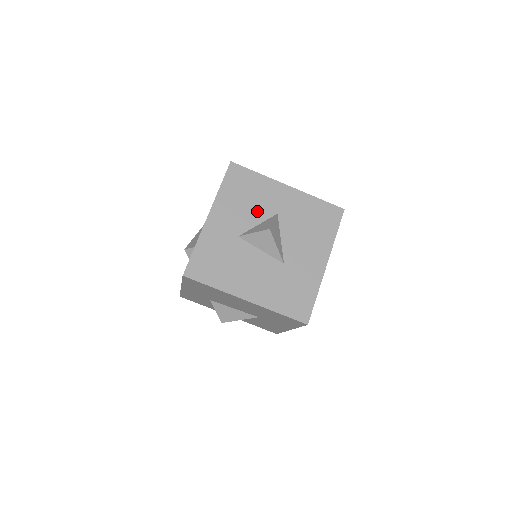
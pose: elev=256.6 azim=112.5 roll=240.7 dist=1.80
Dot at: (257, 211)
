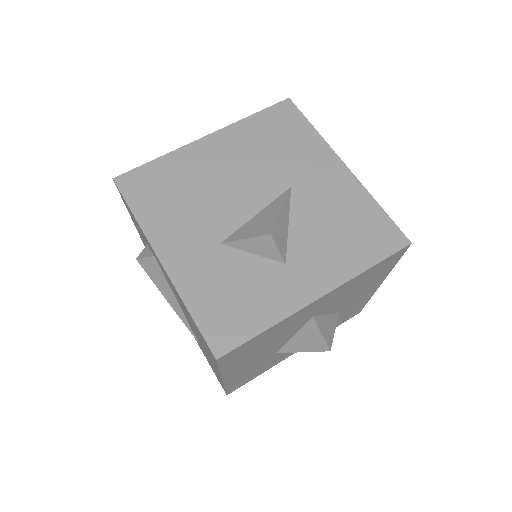
Dot at: occluded
